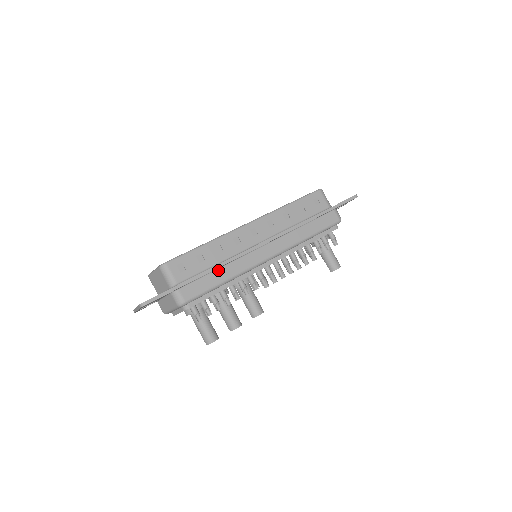
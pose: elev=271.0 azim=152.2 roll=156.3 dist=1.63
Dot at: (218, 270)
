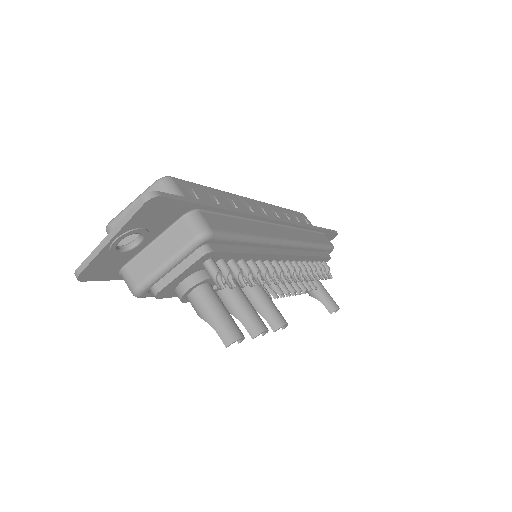
Dot at: (241, 220)
